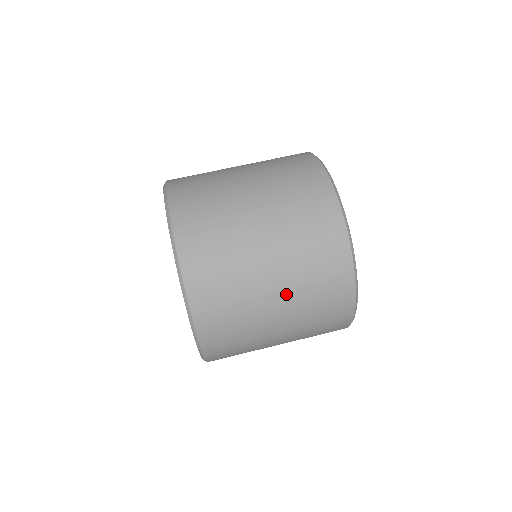
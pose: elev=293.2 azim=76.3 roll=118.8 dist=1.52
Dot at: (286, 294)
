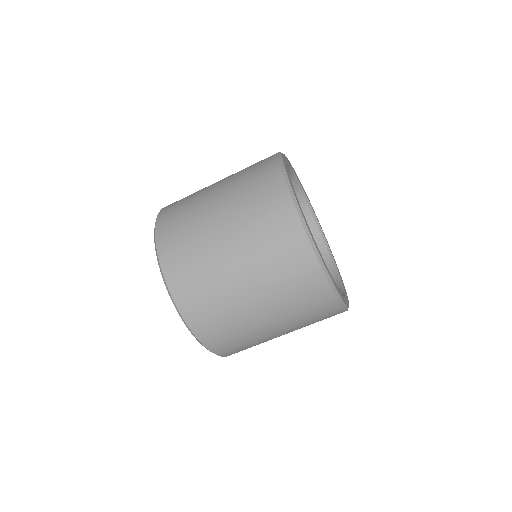
Dot at: occluded
